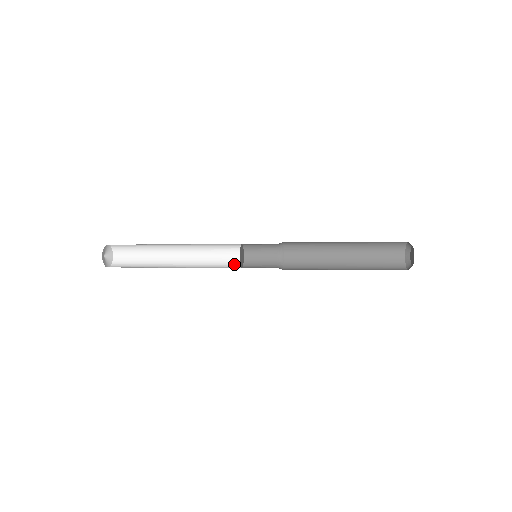
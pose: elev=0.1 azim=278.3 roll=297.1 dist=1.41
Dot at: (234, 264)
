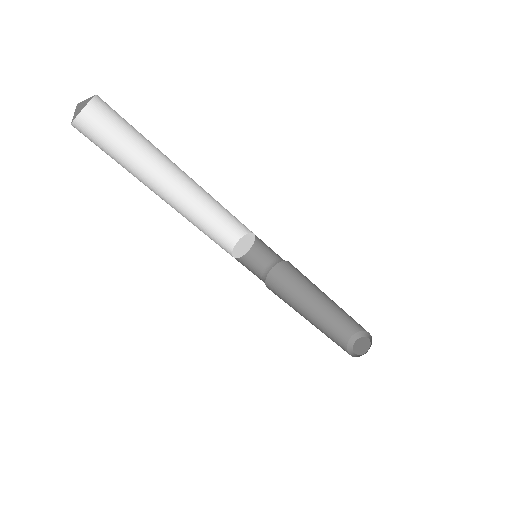
Dot at: (225, 250)
